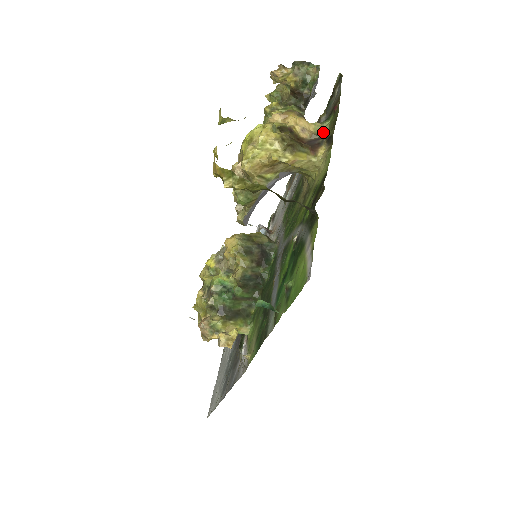
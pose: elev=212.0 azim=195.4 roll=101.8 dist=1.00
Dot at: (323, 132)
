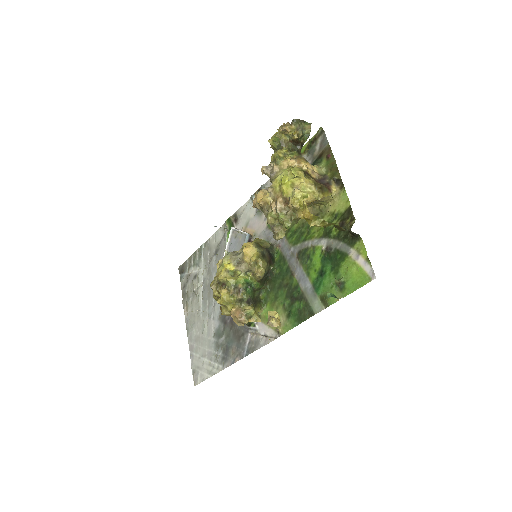
Dot at: (323, 172)
